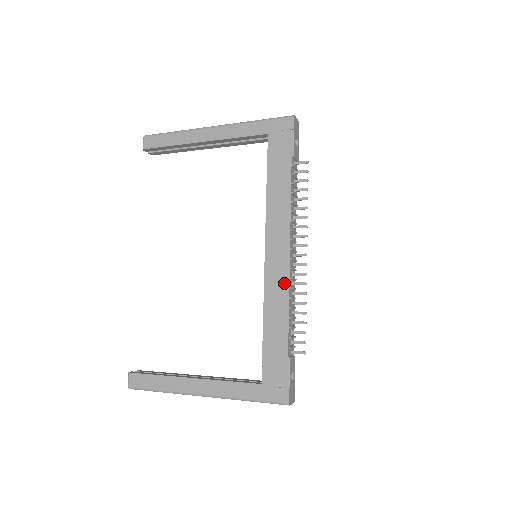
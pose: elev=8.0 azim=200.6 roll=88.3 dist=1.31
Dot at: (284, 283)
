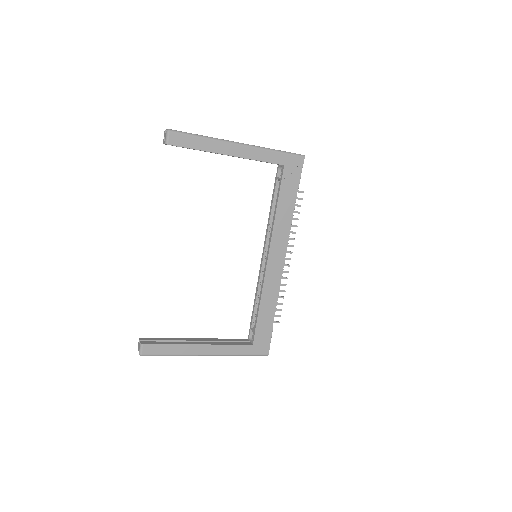
Dot at: (278, 280)
